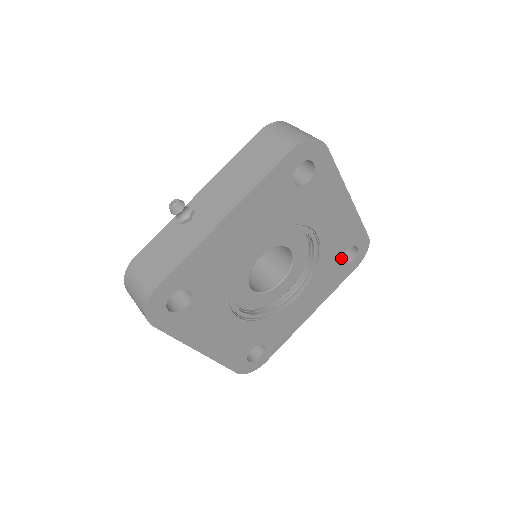
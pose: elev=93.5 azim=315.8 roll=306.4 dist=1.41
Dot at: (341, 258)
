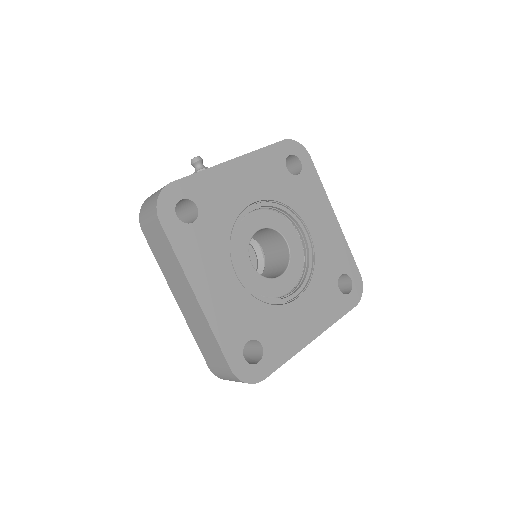
Dot at: (336, 281)
